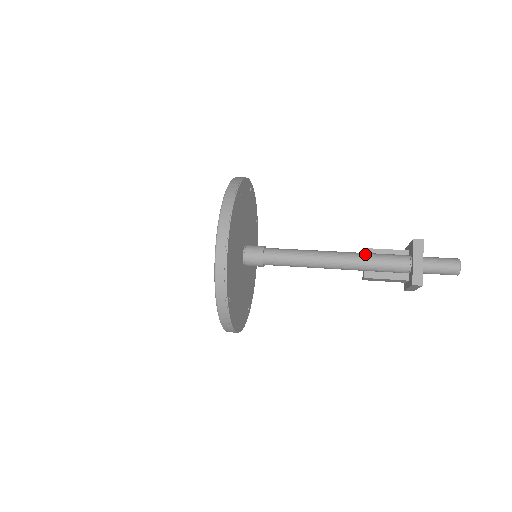
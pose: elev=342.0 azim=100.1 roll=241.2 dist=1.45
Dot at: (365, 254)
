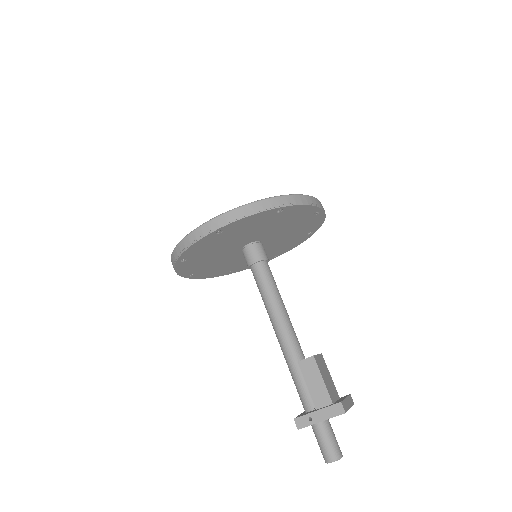
Dot at: (288, 365)
